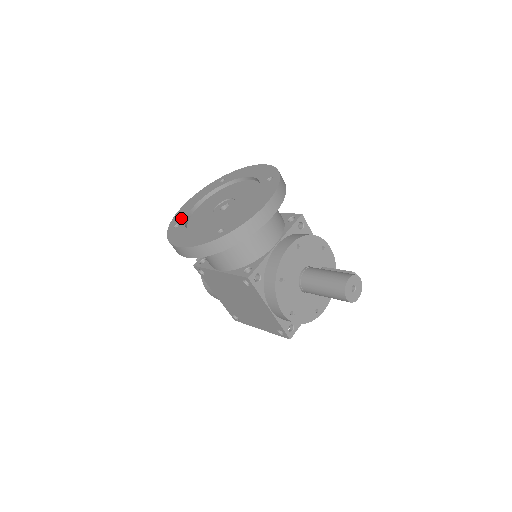
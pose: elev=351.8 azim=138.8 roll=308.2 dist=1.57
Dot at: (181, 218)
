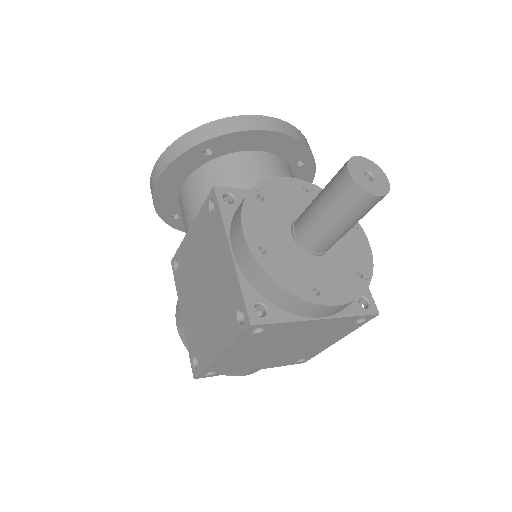
Dot at: occluded
